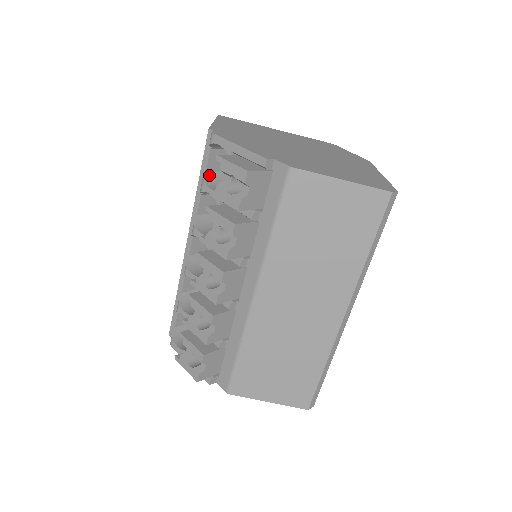
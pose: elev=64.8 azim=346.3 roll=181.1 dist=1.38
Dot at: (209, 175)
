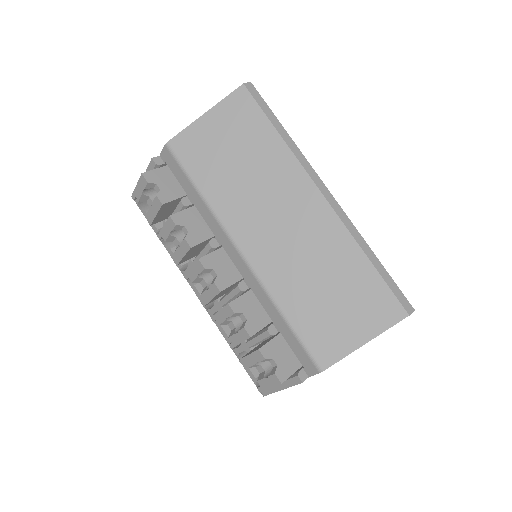
Dot at: occluded
